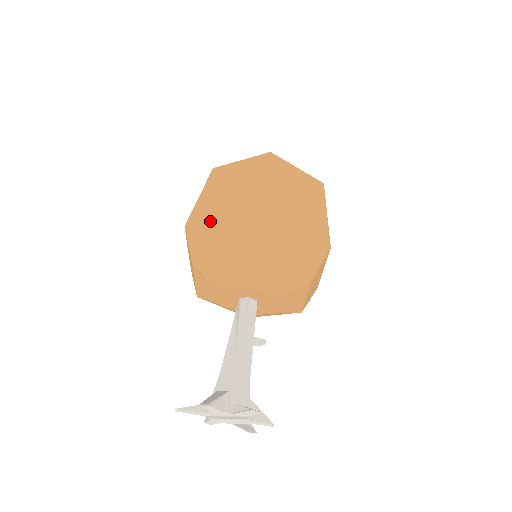
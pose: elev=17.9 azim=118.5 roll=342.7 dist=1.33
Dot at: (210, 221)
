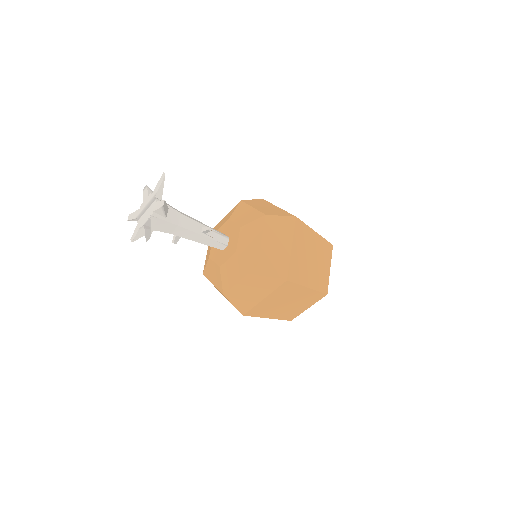
Dot at: occluded
